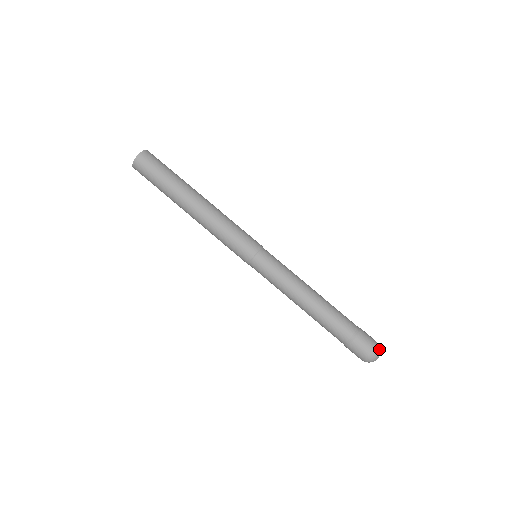
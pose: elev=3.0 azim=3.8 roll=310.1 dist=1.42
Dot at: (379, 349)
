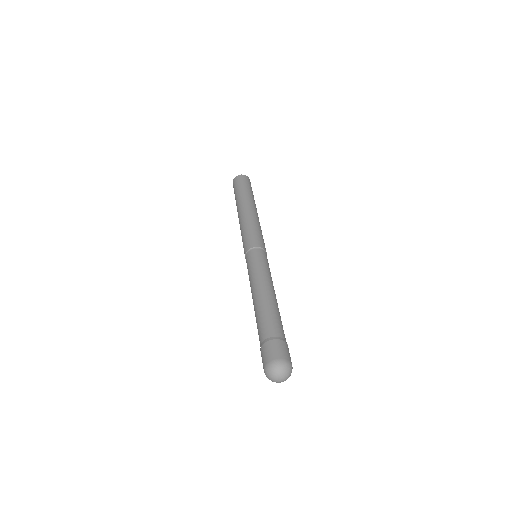
Dot at: (286, 366)
